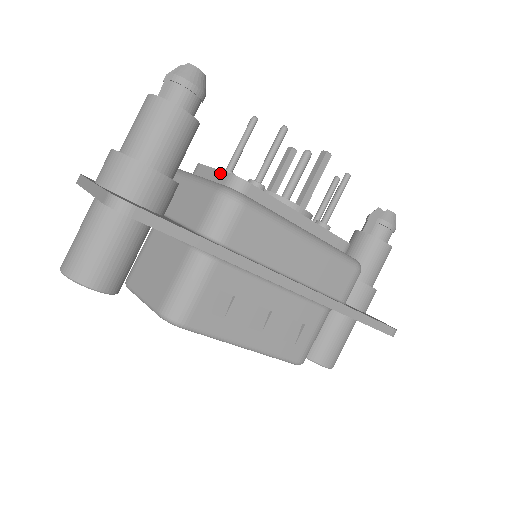
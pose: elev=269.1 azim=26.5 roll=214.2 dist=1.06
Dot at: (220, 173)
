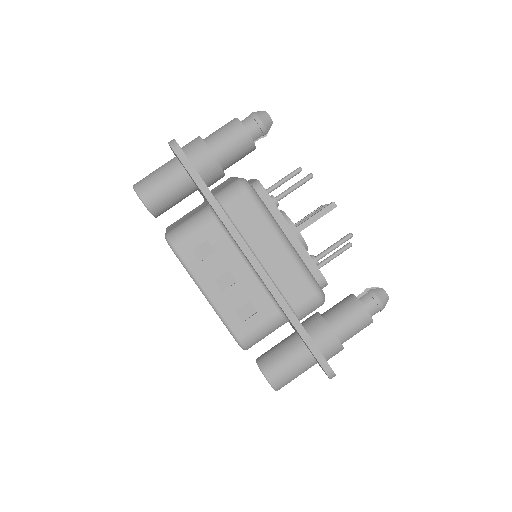
Dot at: (253, 180)
